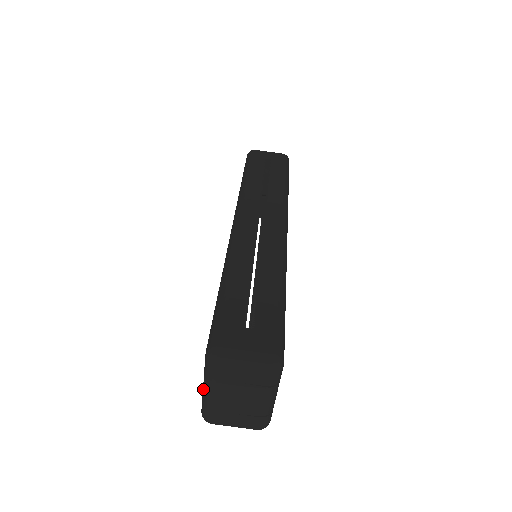
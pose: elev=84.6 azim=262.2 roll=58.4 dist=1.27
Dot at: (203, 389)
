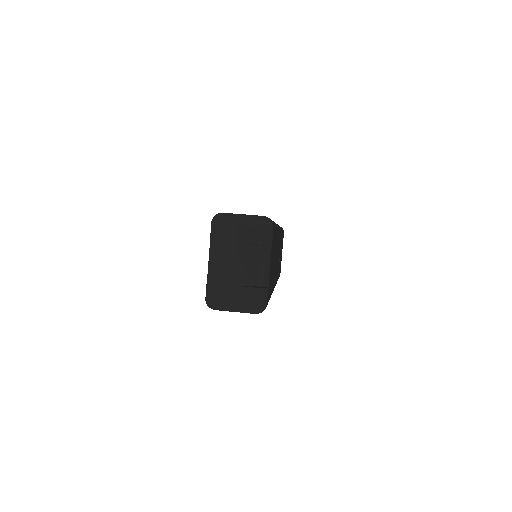
Dot at: (208, 269)
